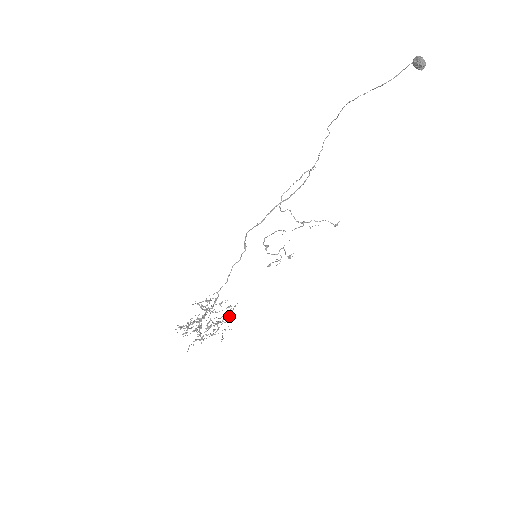
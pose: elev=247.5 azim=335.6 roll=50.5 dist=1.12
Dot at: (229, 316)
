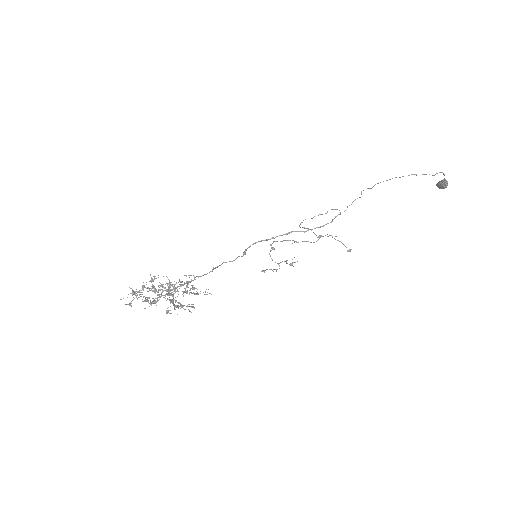
Dot at: (200, 293)
